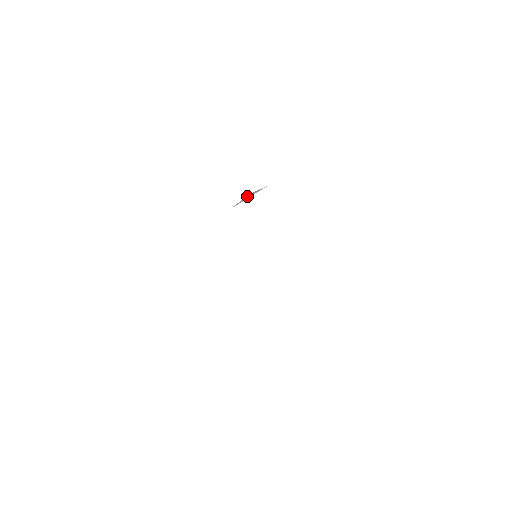
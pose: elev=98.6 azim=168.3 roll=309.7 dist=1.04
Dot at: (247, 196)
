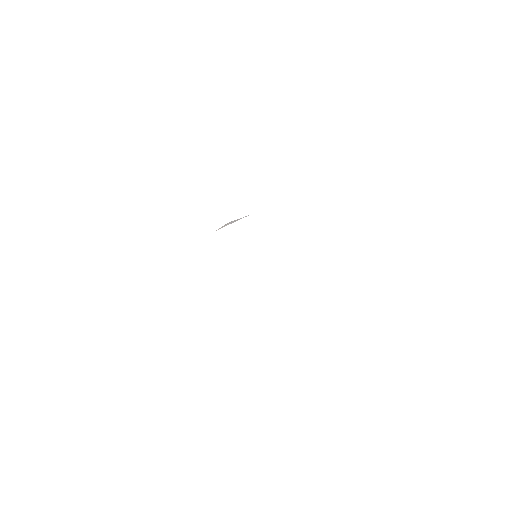
Dot at: (229, 223)
